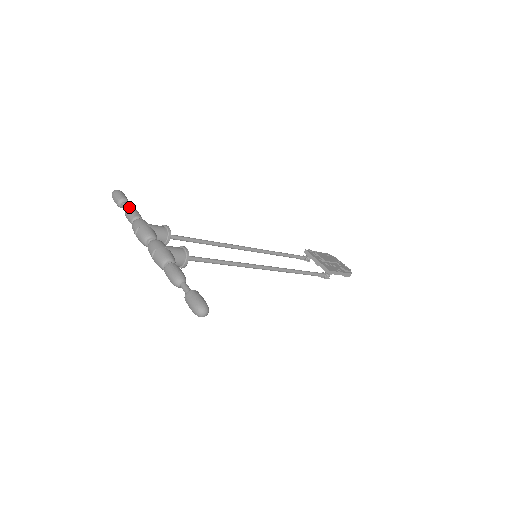
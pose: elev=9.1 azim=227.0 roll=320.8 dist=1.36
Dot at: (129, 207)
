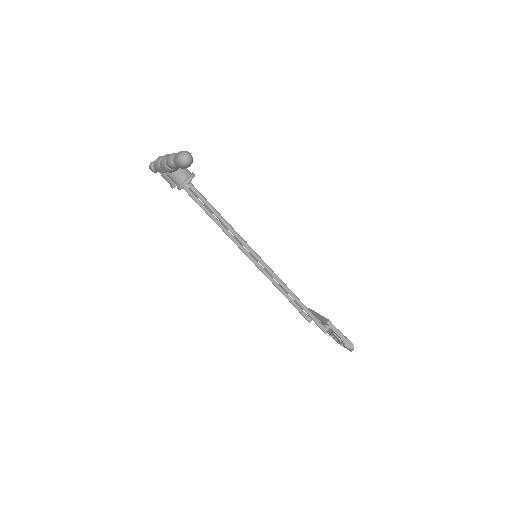
Dot at: occluded
